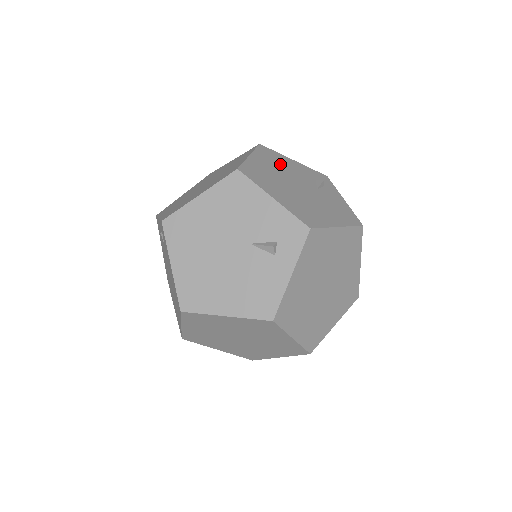
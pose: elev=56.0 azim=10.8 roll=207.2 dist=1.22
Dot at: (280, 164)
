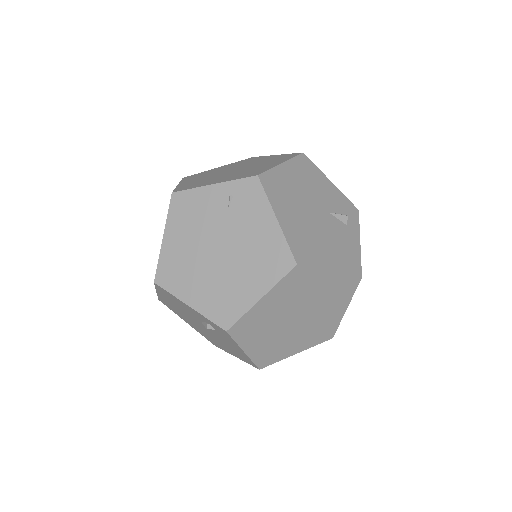
Dot at: occluded
